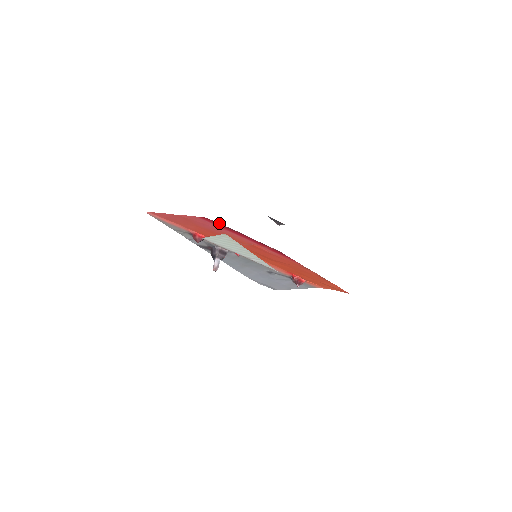
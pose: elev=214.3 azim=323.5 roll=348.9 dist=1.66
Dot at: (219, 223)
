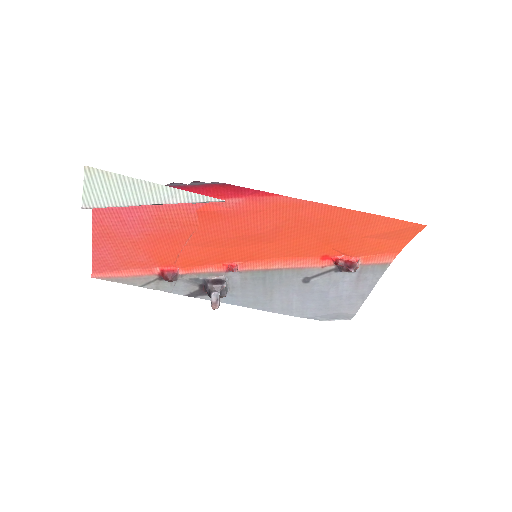
Dot at: occluded
